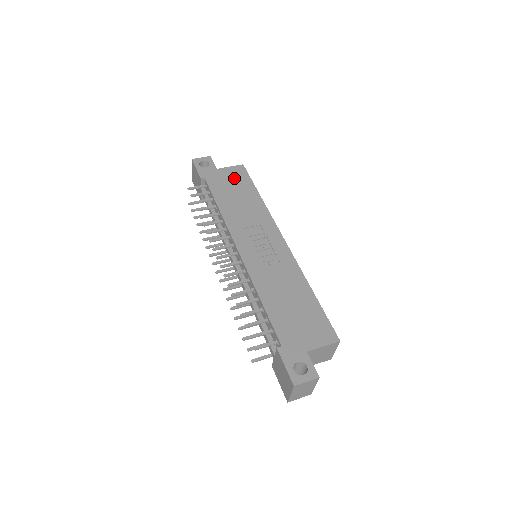
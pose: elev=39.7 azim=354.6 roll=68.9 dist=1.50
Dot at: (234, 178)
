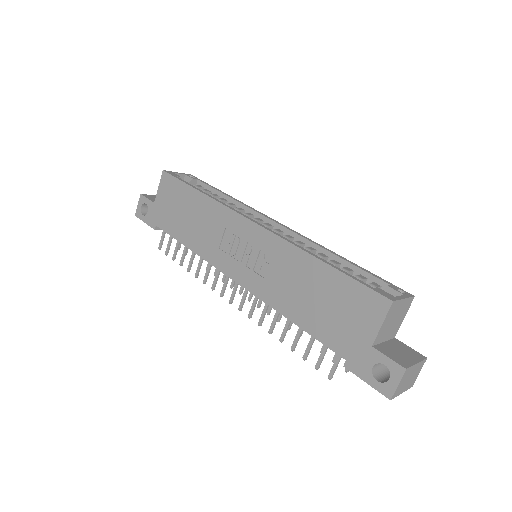
Dot at: (170, 197)
